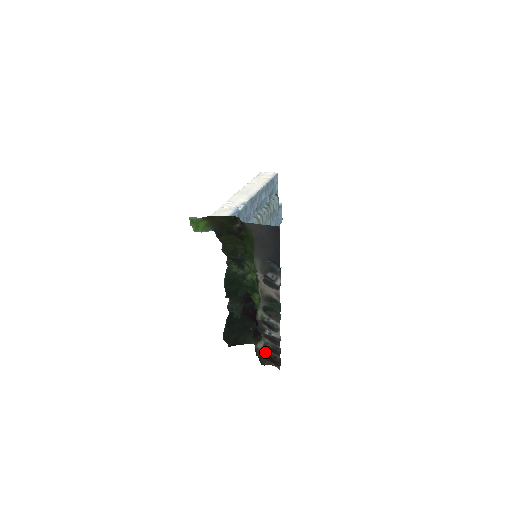
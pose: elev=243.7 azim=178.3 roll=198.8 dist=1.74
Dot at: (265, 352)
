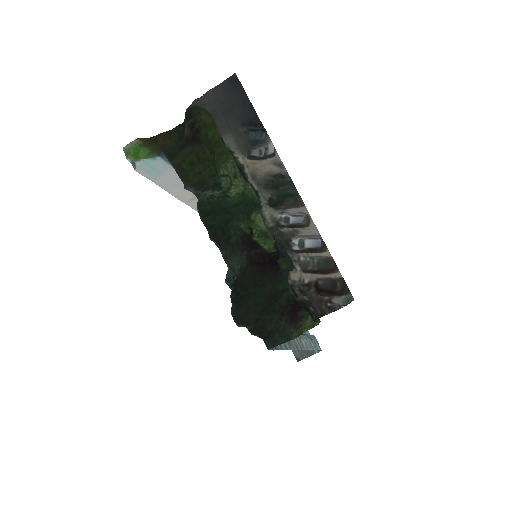
Dot at: (310, 283)
